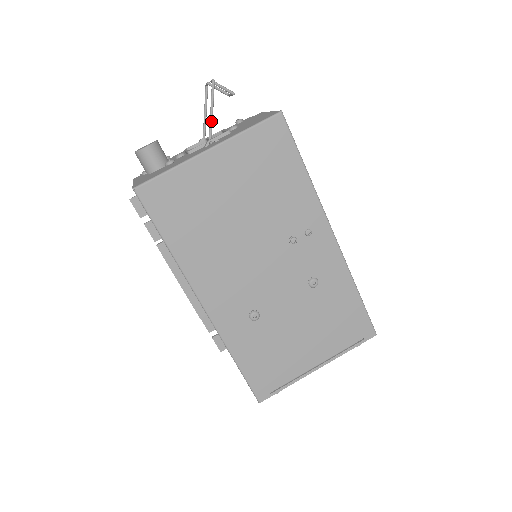
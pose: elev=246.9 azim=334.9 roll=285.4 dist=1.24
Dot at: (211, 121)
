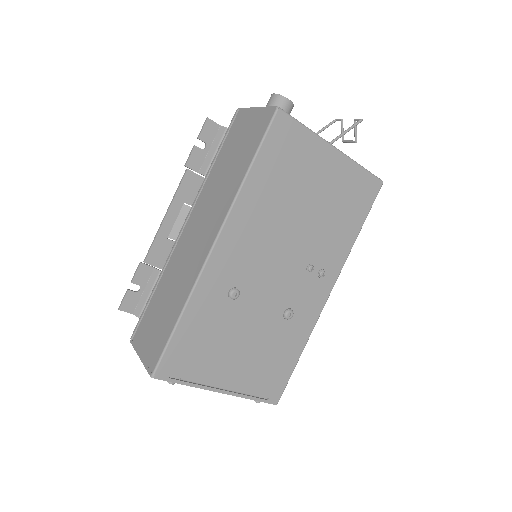
Dot at: (338, 138)
